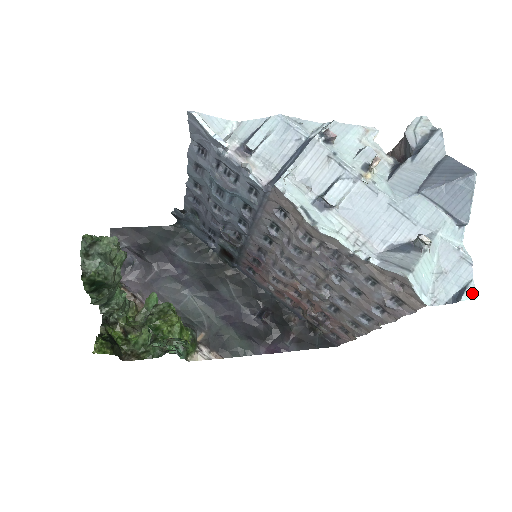
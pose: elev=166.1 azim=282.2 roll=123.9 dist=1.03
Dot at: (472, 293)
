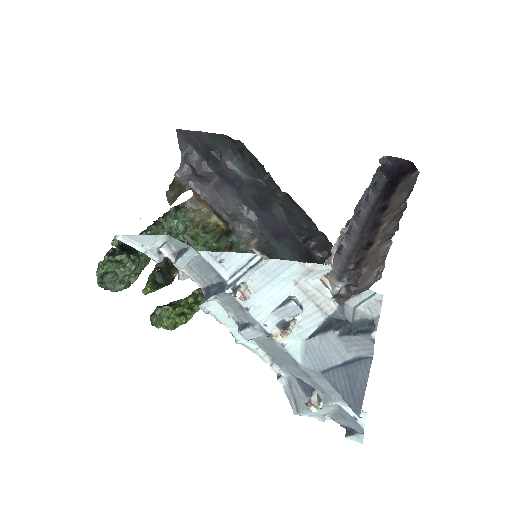
Dot at: (358, 439)
